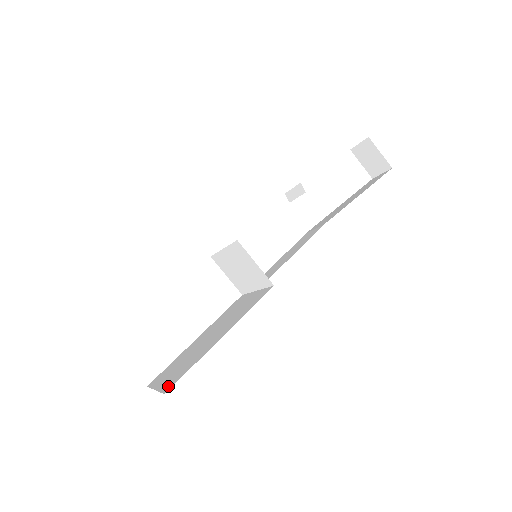
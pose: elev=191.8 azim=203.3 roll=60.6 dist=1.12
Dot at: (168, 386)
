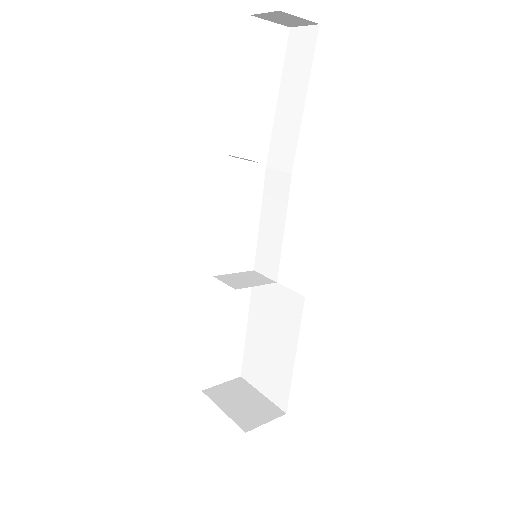
Dot at: (280, 403)
